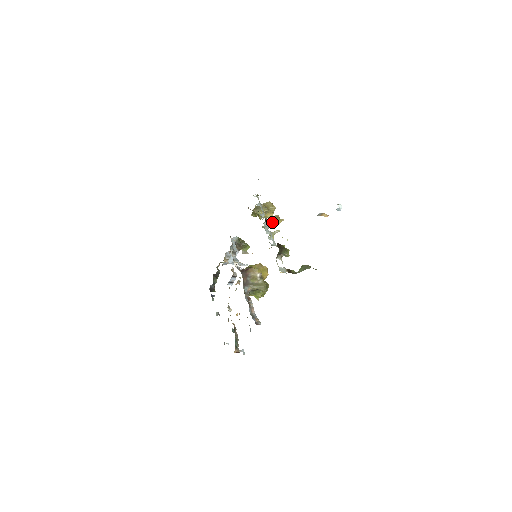
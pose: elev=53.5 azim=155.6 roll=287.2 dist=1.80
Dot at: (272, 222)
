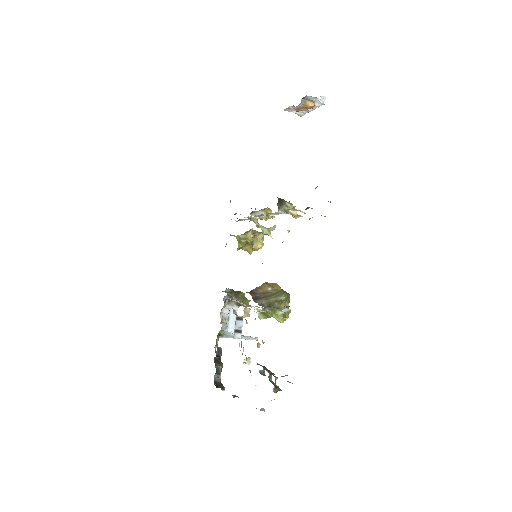
Dot at: (261, 212)
